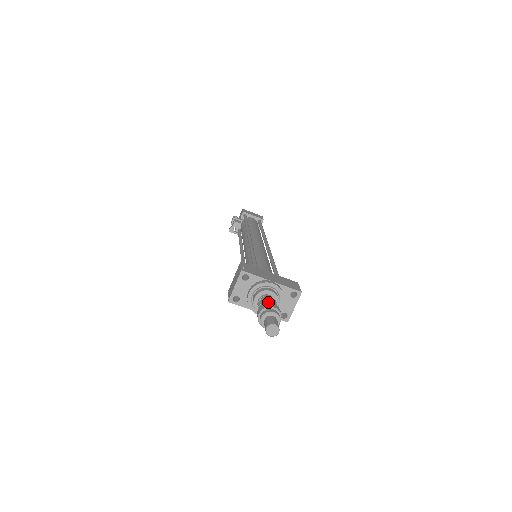
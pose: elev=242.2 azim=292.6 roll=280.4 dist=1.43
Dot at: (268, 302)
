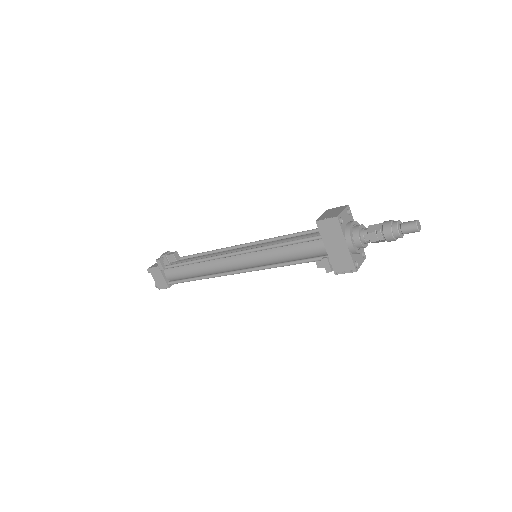
Dot at: occluded
